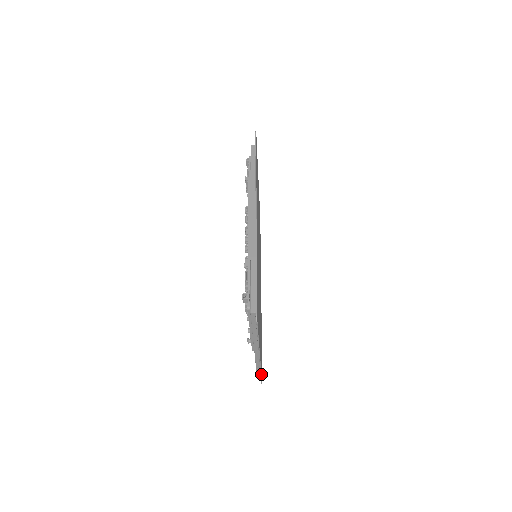
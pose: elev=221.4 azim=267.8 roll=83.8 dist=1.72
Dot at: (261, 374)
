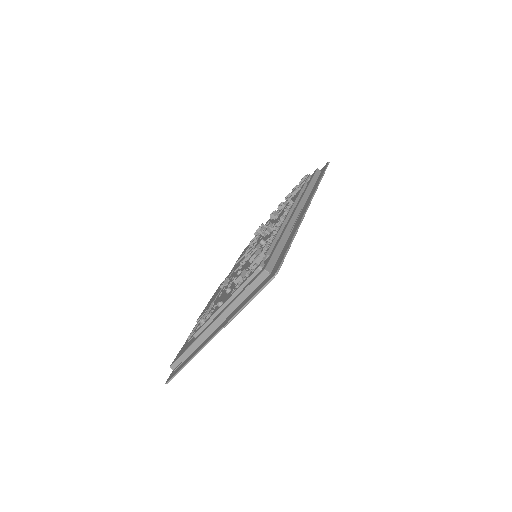
Dot at: (184, 366)
